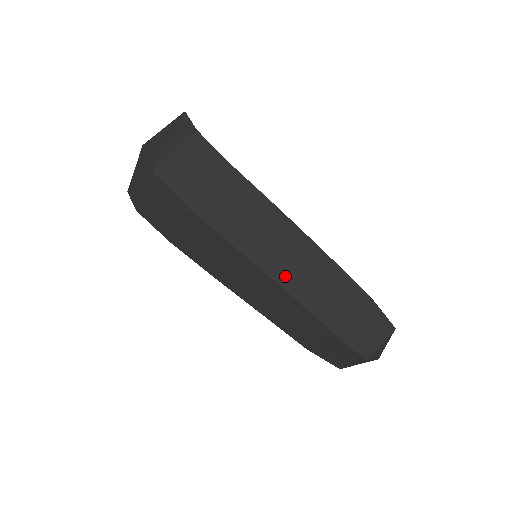
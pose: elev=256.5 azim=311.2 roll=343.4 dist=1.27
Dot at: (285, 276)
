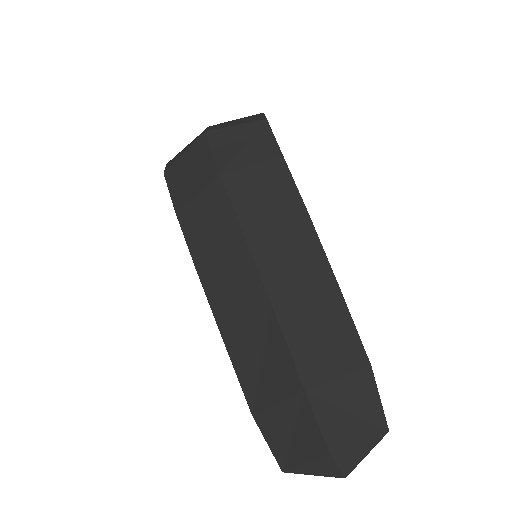
Dot at: (278, 283)
